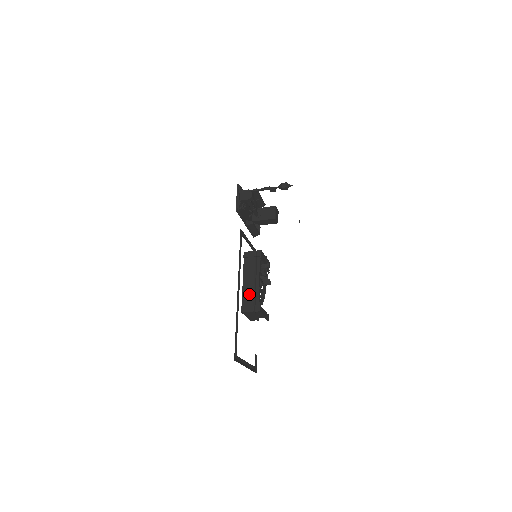
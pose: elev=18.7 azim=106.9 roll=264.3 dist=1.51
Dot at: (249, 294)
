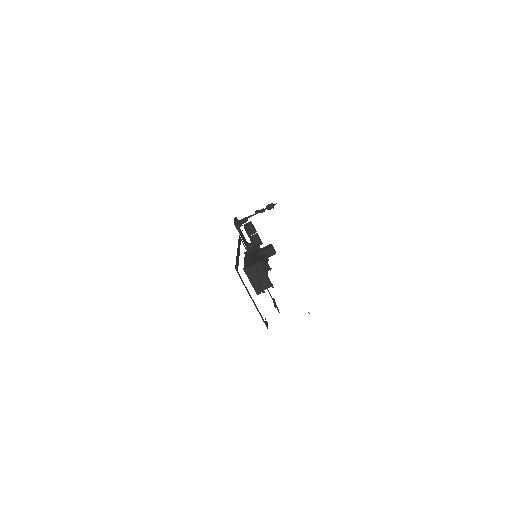
Dot at: (250, 262)
